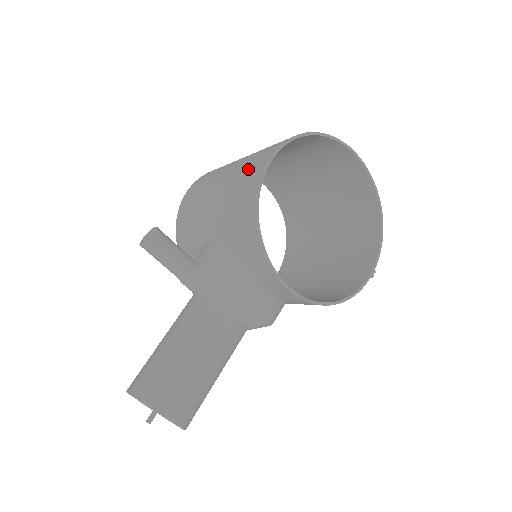
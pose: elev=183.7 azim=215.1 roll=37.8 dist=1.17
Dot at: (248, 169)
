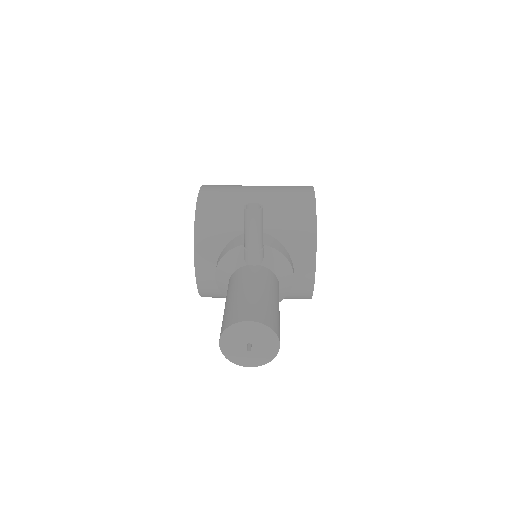
Dot at: (293, 193)
